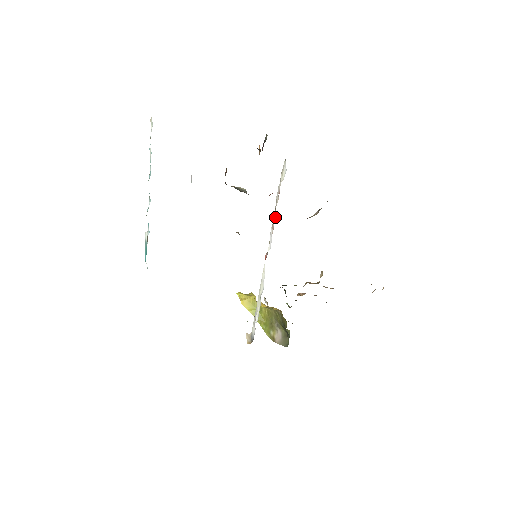
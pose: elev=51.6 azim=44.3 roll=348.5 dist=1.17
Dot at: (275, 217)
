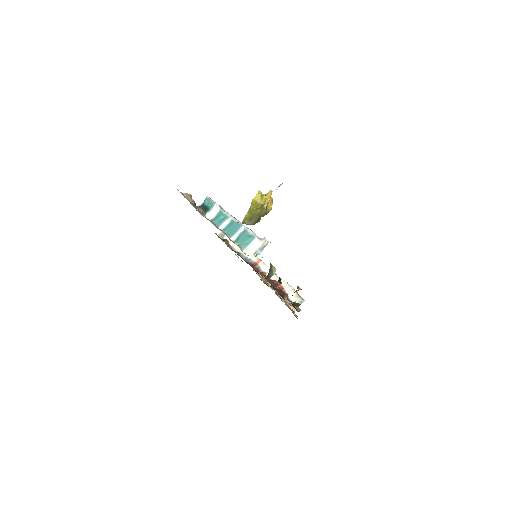
Dot at: occluded
